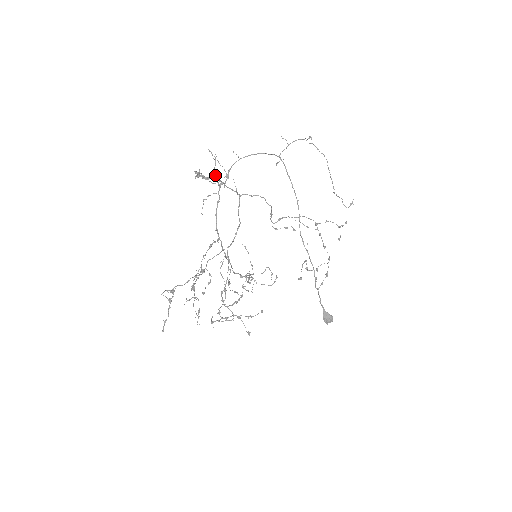
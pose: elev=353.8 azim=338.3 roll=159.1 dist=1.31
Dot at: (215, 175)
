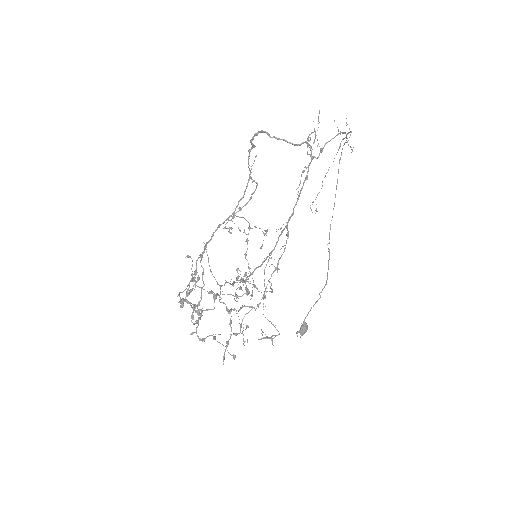
Dot at: (253, 144)
